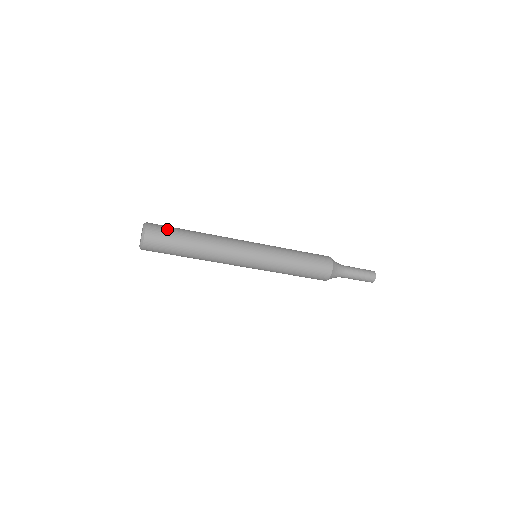
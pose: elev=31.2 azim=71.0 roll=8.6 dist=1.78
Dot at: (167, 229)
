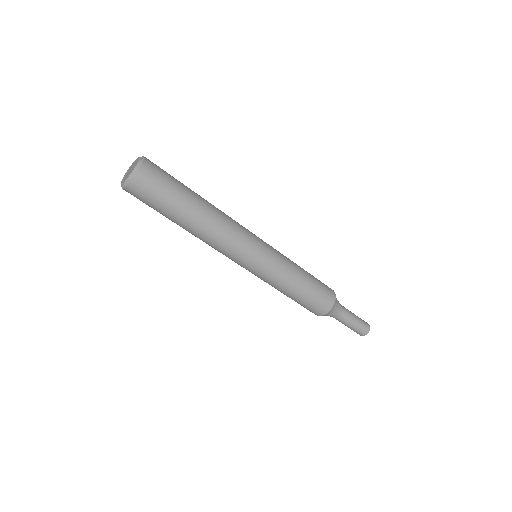
Dot at: occluded
